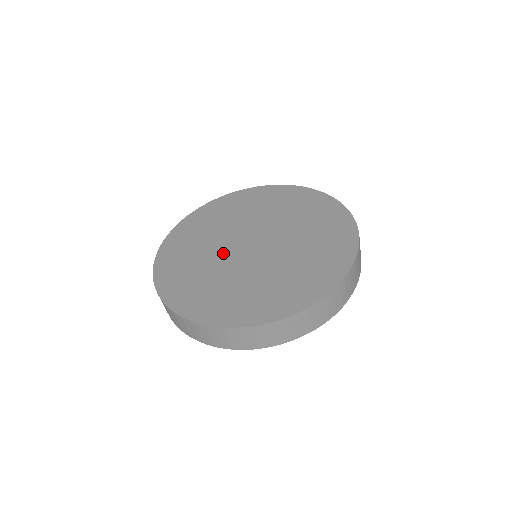
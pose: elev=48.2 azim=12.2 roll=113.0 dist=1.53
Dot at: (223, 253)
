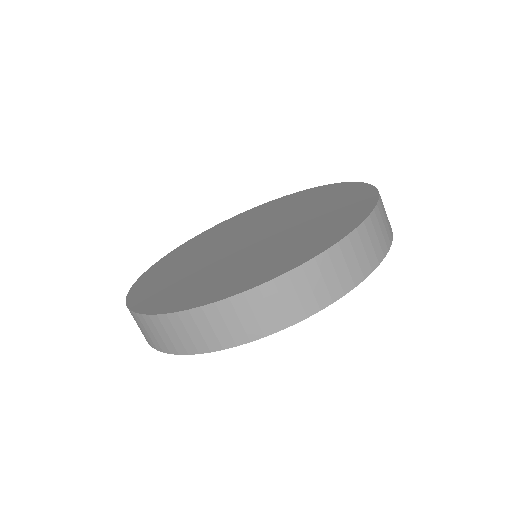
Dot at: (220, 258)
